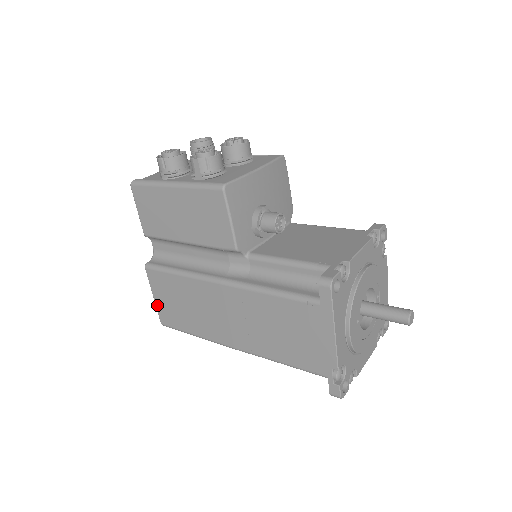
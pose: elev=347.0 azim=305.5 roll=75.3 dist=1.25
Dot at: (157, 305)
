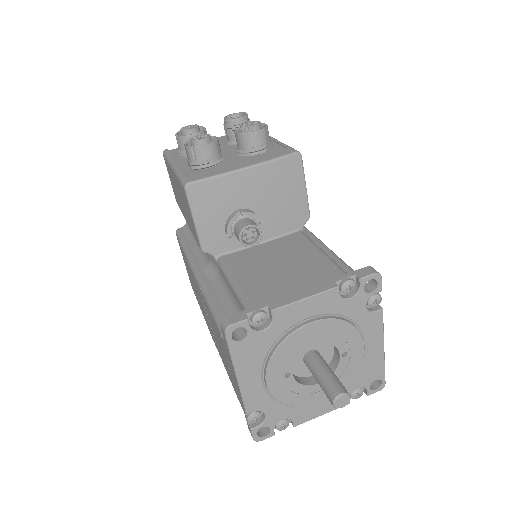
Dot at: (186, 269)
